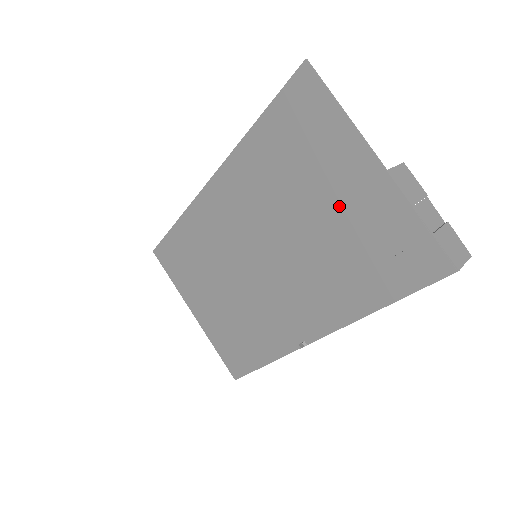
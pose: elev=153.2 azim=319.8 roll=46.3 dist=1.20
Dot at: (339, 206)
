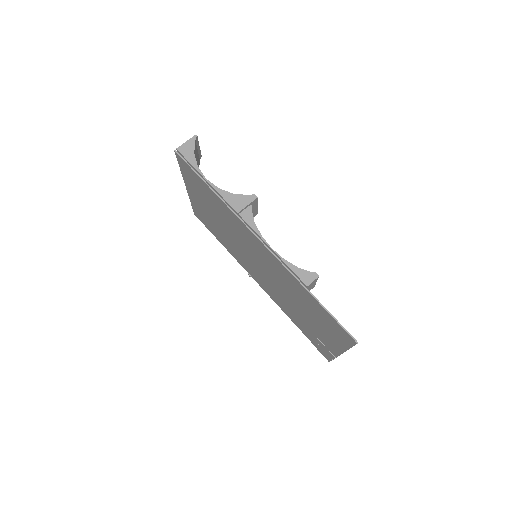
Dot at: (313, 326)
